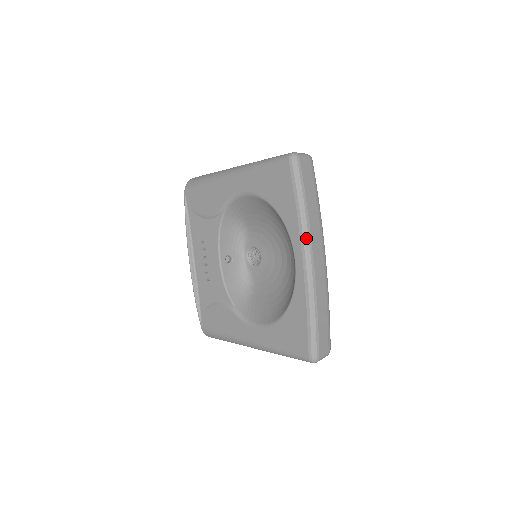
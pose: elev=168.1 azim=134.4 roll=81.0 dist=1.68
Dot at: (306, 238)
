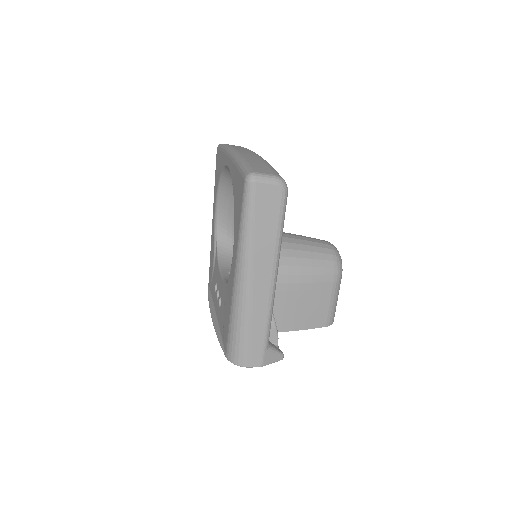
Dot at: (228, 149)
